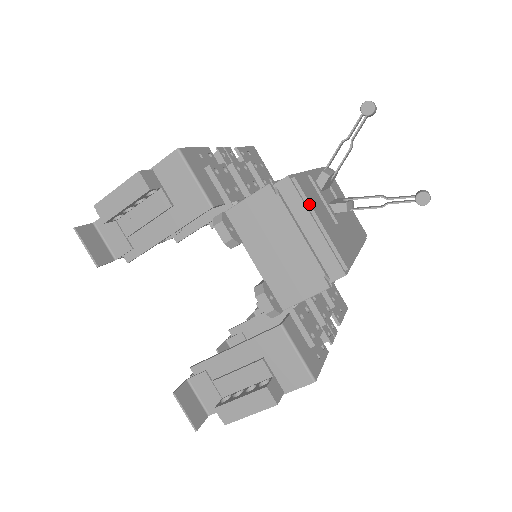
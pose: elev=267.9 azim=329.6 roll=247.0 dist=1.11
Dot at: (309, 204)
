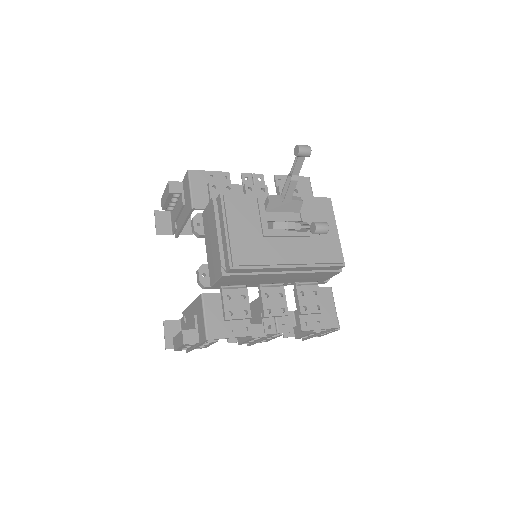
Dot at: (226, 215)
